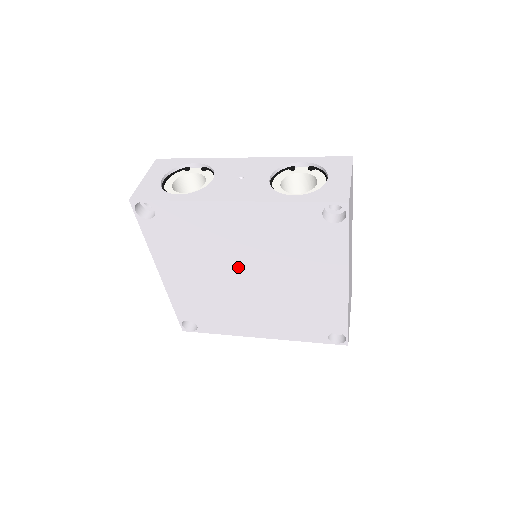
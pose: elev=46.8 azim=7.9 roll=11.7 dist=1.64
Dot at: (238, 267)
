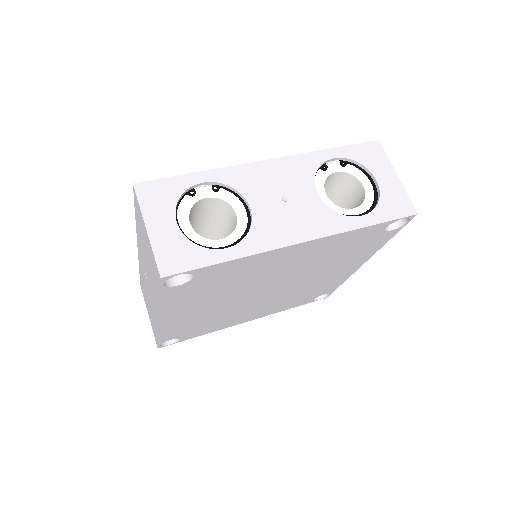
Dot at: (265, 286)
